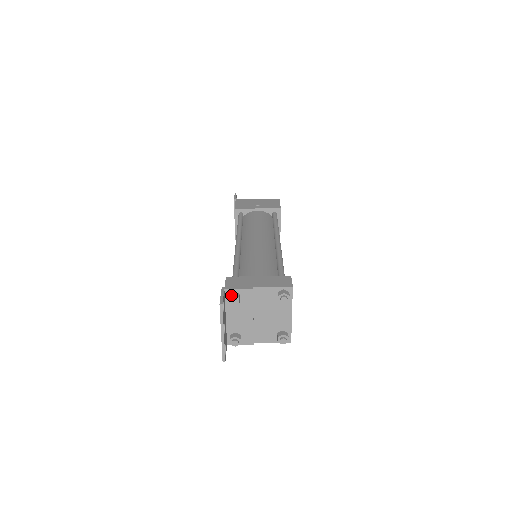
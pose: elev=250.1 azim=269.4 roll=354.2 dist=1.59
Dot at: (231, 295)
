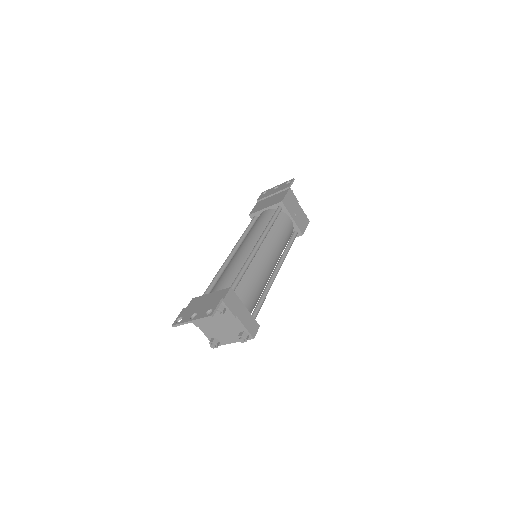
Dot at: (222, 309)
